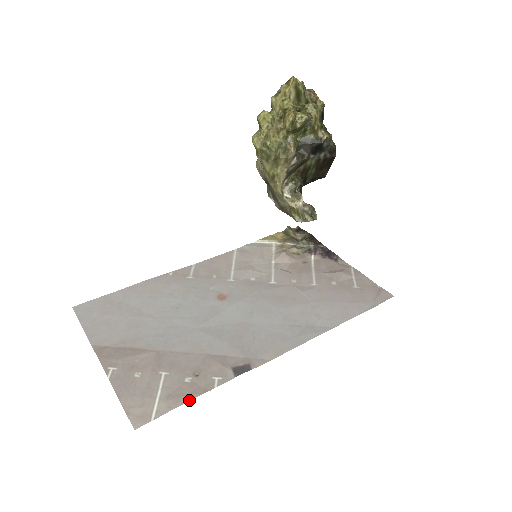
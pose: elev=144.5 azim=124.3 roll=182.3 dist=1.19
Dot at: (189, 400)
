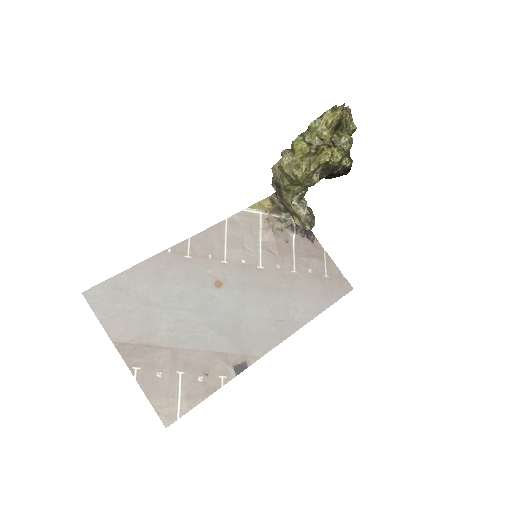
Dot at: occluded
